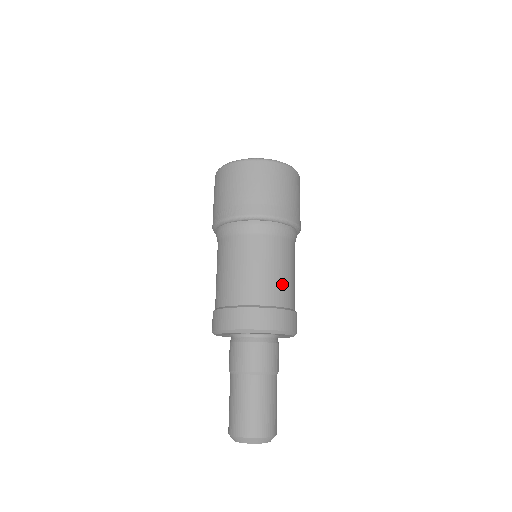
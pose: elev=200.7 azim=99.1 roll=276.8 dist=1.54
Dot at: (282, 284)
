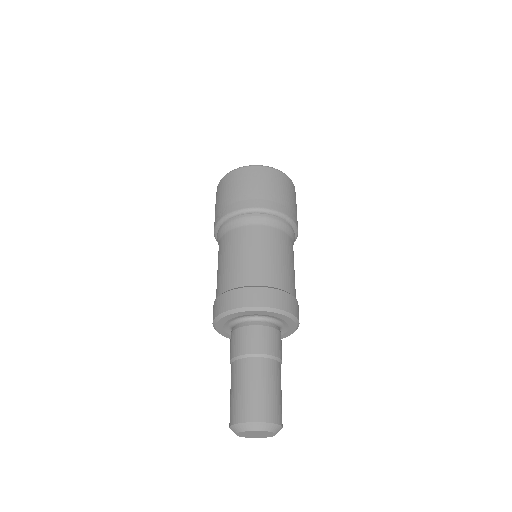
Dot at: (268, 266)
